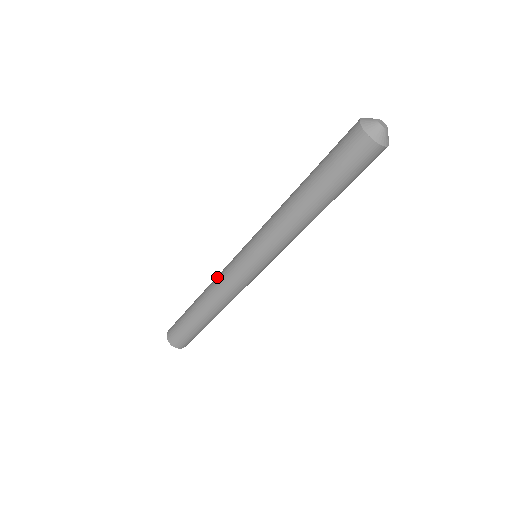
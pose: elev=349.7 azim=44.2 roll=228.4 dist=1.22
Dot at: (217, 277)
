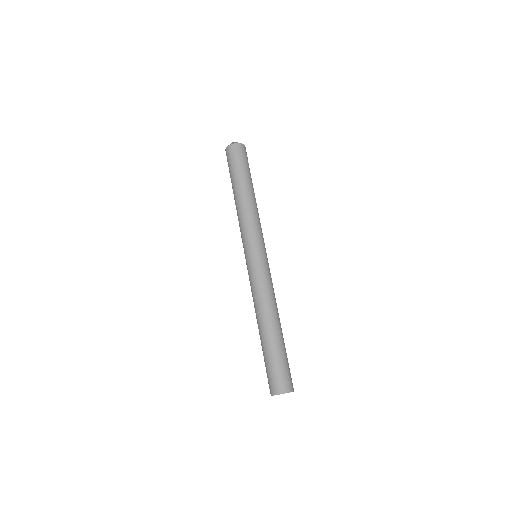
Dot at: (253, 294)
